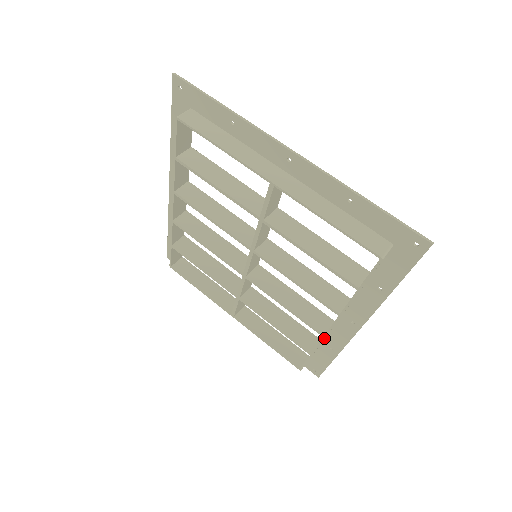
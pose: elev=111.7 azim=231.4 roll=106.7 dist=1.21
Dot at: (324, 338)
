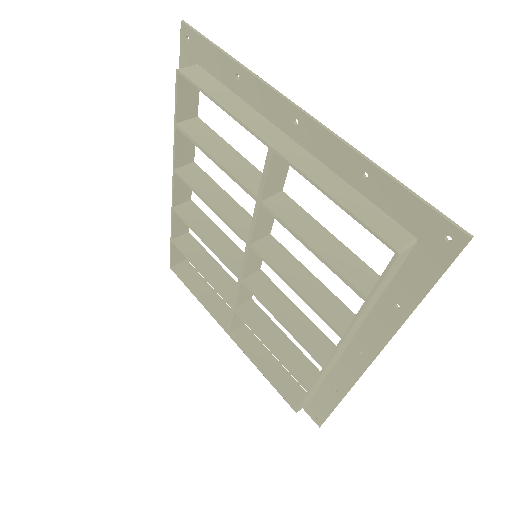
Dot at: (324, 369)
